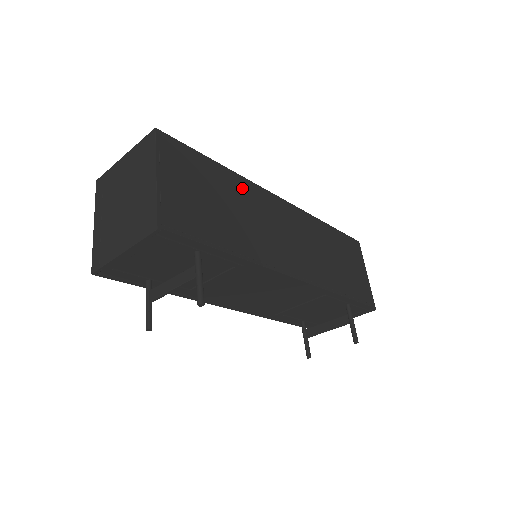
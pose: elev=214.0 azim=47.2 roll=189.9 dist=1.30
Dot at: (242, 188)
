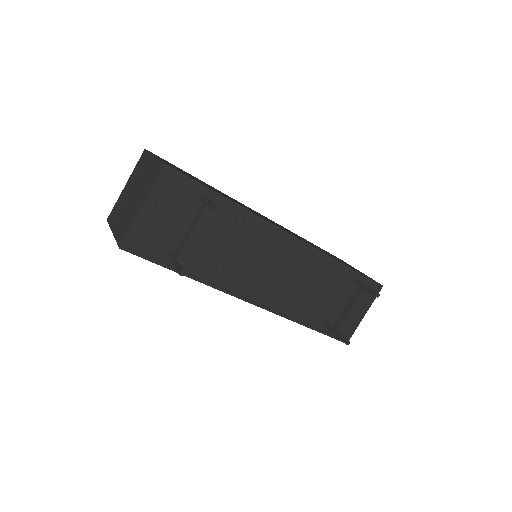
Dot at: occluded
